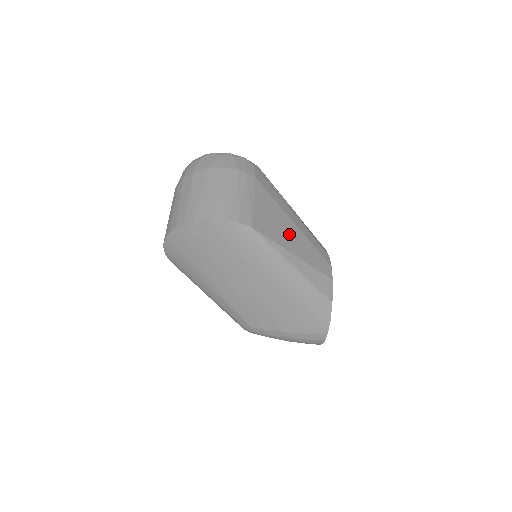
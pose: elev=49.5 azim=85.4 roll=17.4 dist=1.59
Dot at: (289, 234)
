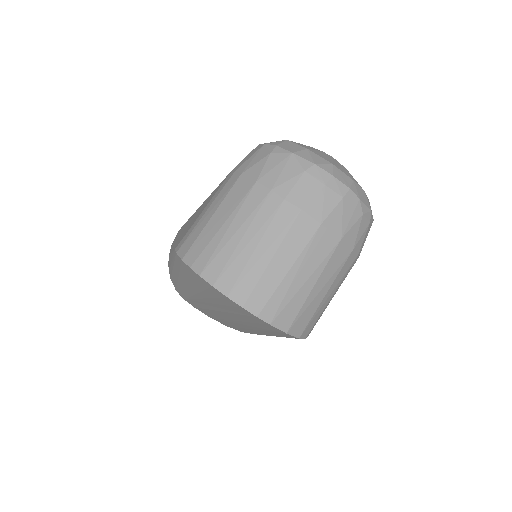
Dot at: occluded
